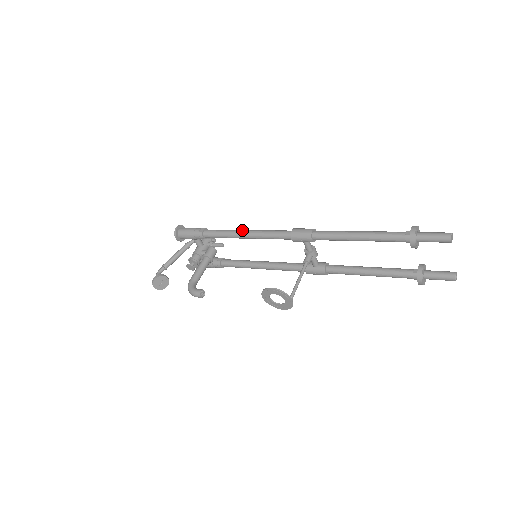
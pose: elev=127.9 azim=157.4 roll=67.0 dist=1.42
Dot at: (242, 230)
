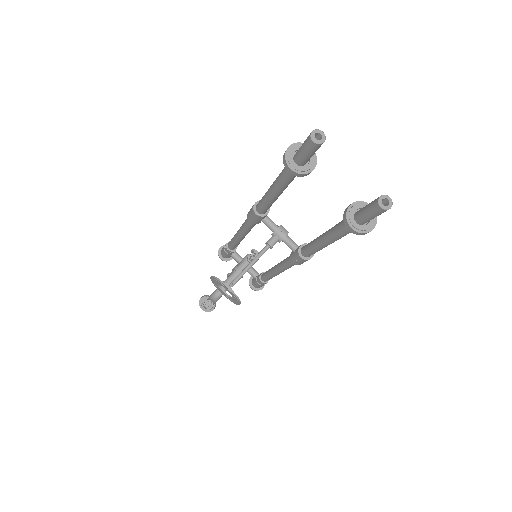
Dot at: occluded
